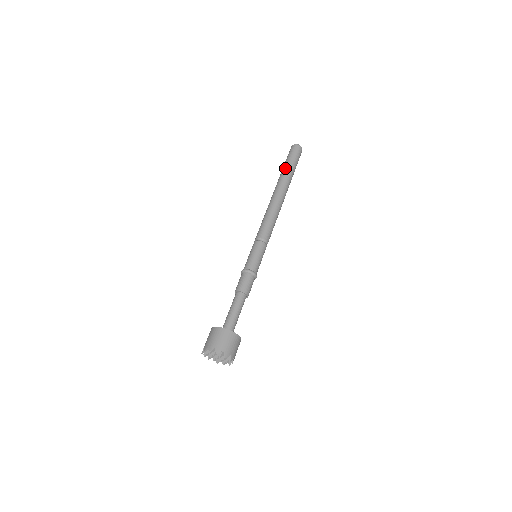
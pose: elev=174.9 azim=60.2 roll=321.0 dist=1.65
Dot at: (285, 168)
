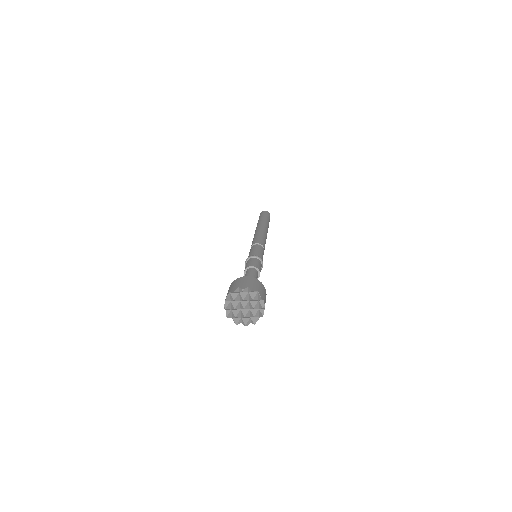
Dot at: (262, 218)
